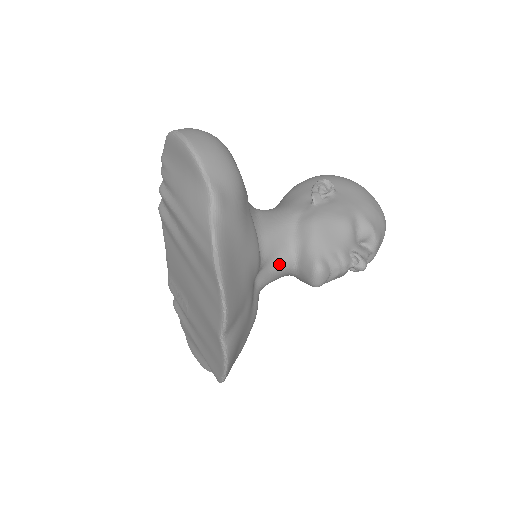
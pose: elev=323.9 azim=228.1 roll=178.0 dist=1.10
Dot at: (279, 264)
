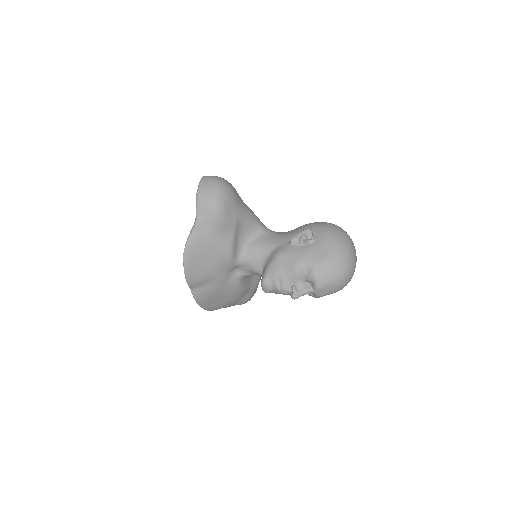
Dot at: (253, 268)
